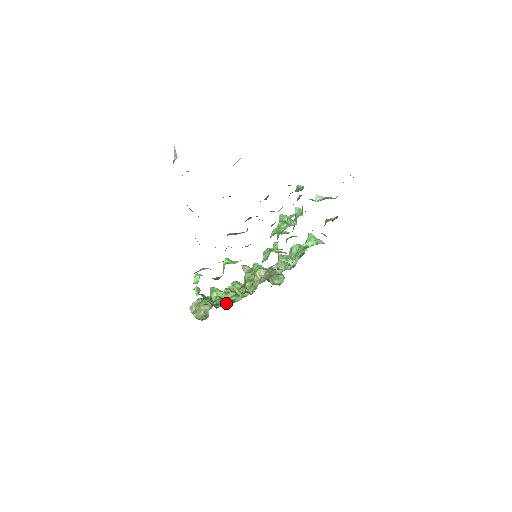
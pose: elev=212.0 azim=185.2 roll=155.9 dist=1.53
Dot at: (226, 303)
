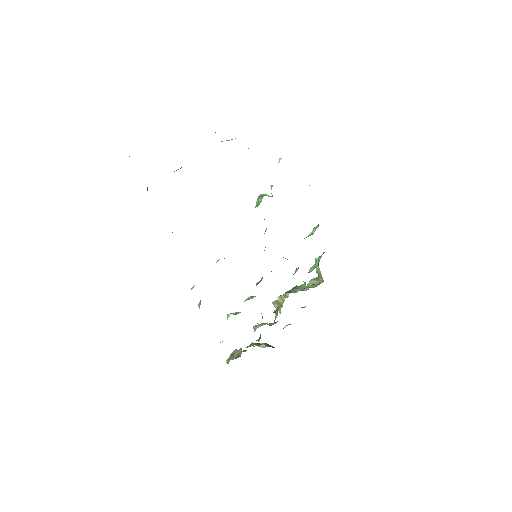
Dot at: (258, 339)
